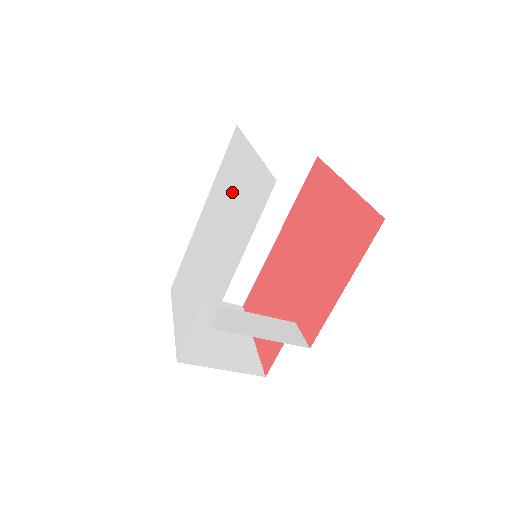
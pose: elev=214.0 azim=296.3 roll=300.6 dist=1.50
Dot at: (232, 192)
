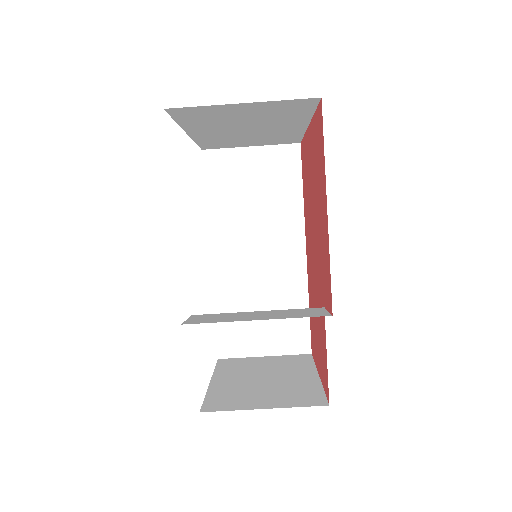
Dot at: occluded
